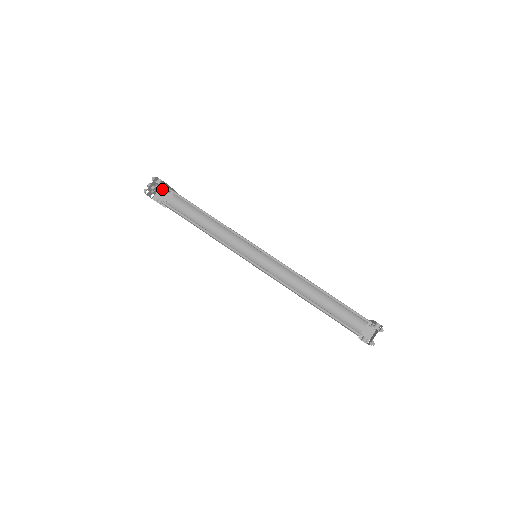
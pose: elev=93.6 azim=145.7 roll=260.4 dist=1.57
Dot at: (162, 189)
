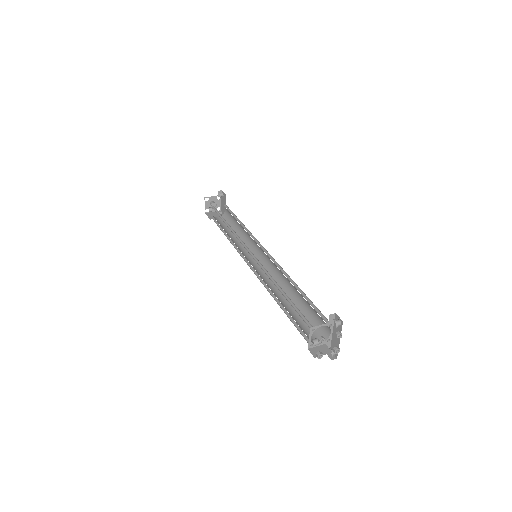
Dot at: occluded
